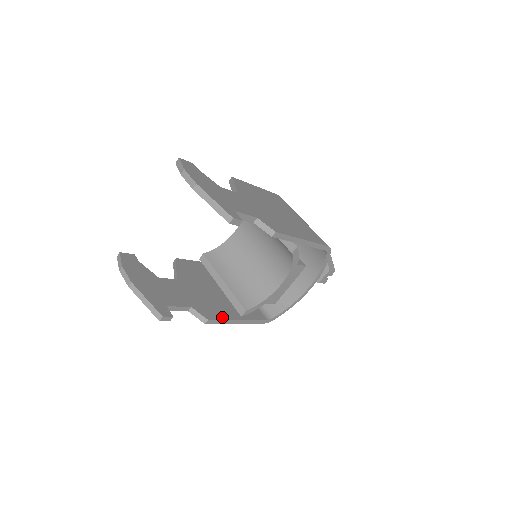
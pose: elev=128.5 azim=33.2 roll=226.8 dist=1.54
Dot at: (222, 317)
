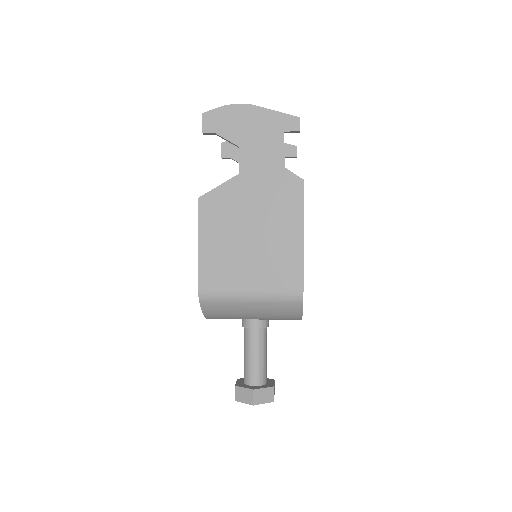
Dot at: (299, 207)
